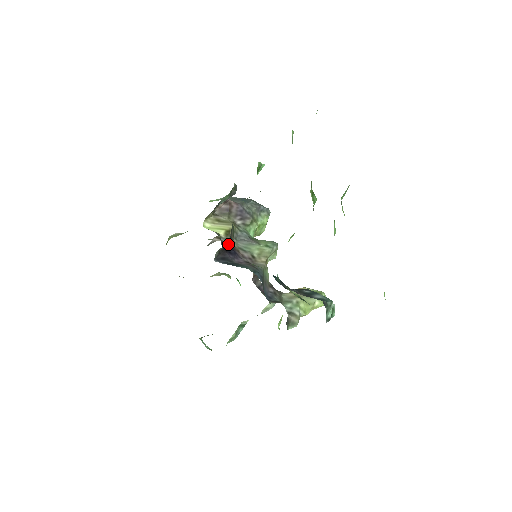
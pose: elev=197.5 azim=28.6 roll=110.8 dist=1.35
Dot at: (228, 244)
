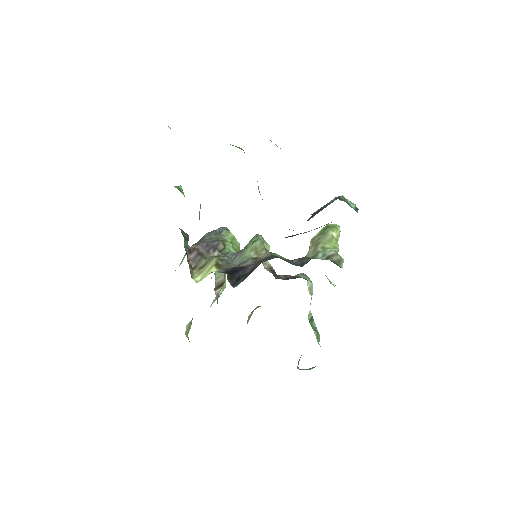
Dot at: (228, 270)
